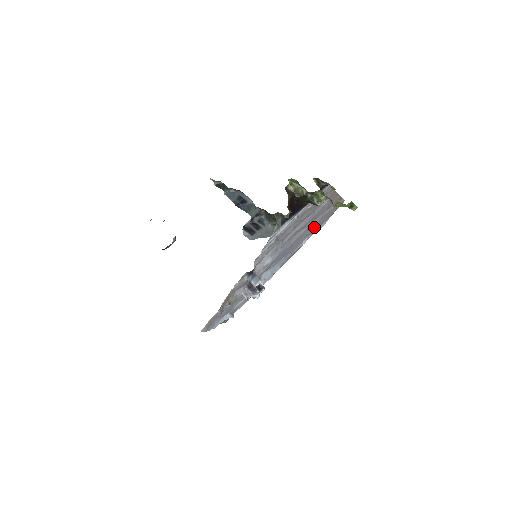
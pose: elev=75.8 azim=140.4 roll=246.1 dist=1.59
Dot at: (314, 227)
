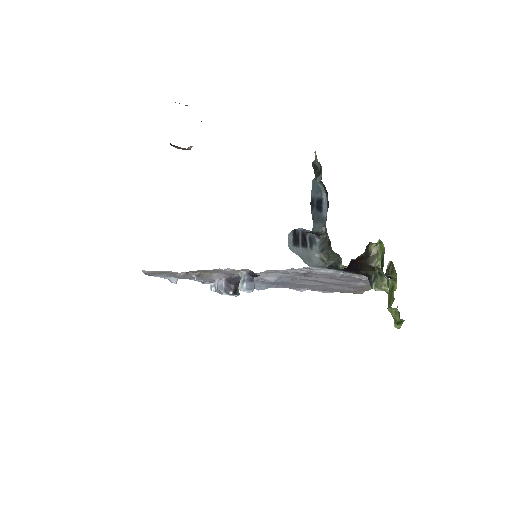
Dot at: (323, 288)
